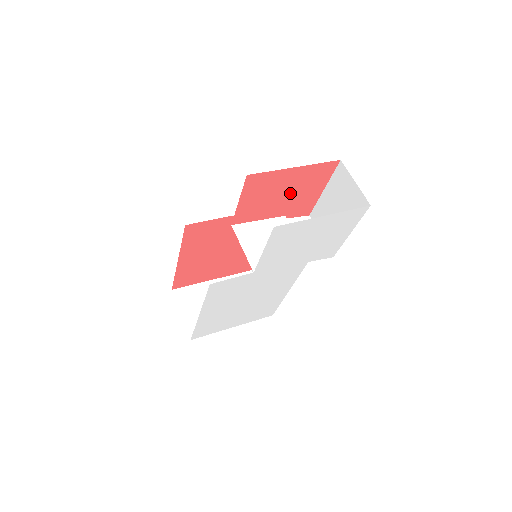
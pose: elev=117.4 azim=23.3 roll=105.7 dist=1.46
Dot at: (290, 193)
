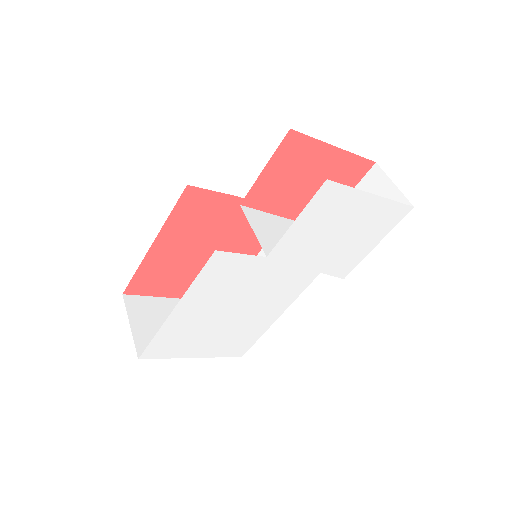
Dot at: (314, 186)
